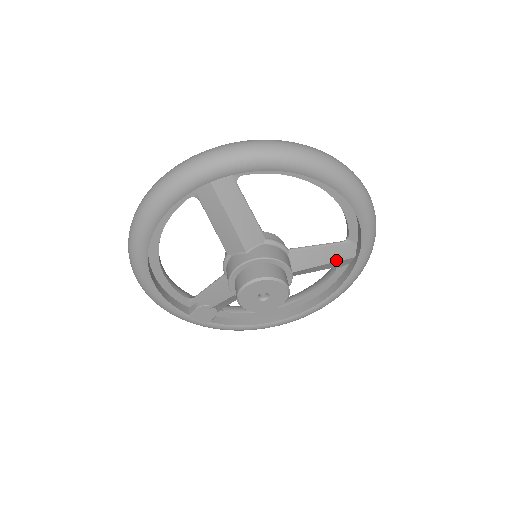
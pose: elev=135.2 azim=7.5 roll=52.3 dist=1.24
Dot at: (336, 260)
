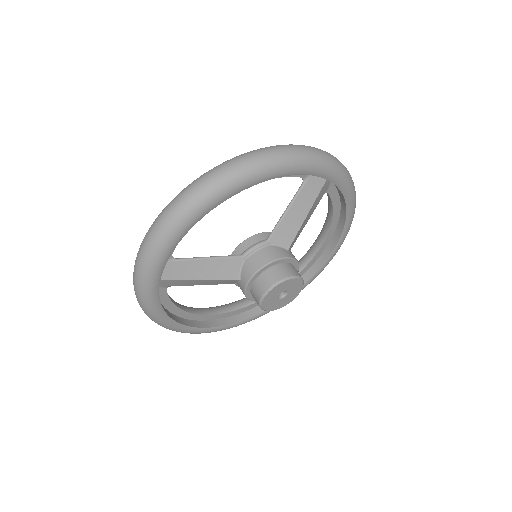
Dot at: (313, 200)
